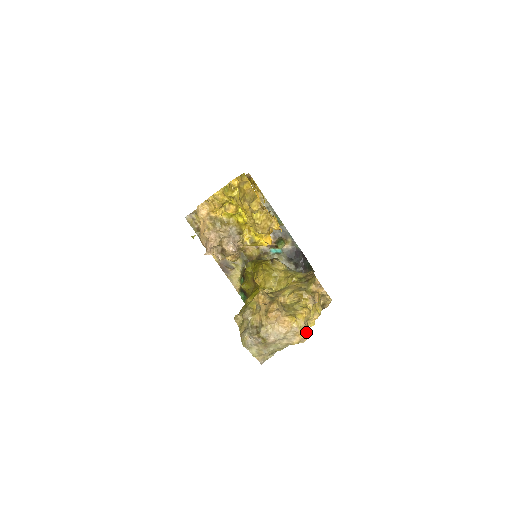
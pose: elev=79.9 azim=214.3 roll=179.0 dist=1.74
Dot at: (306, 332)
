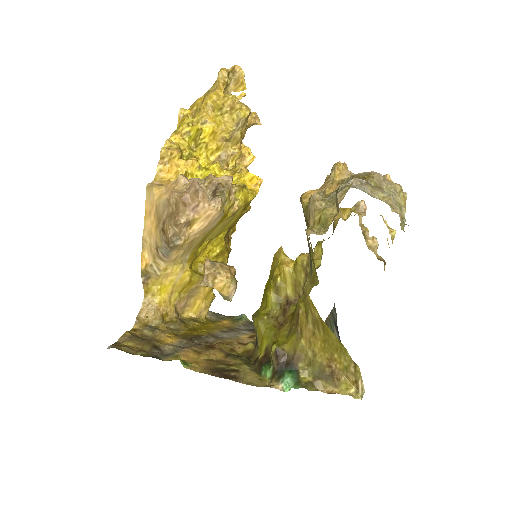
Dot at: occluded
